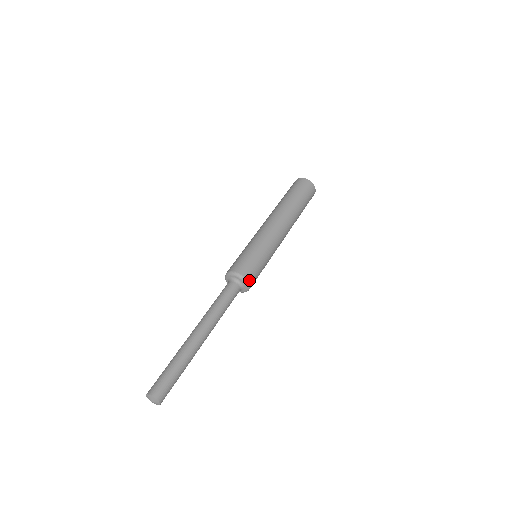
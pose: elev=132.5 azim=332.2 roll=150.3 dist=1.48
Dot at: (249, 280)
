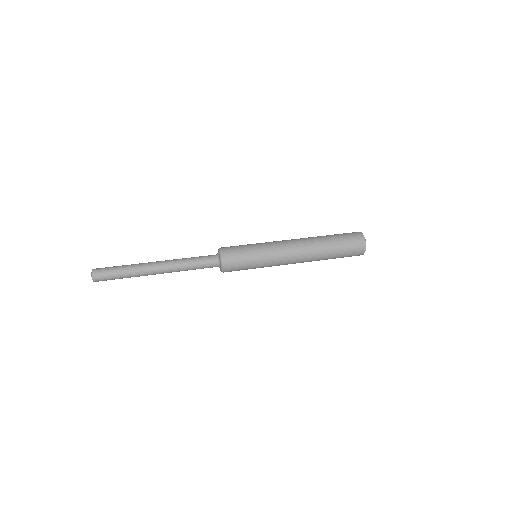
Dot at: (226, 268)
